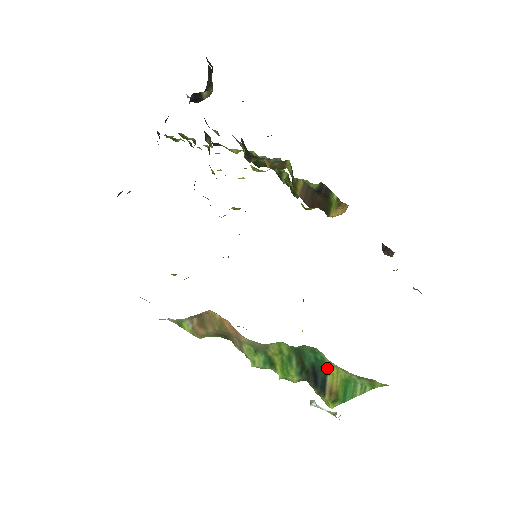
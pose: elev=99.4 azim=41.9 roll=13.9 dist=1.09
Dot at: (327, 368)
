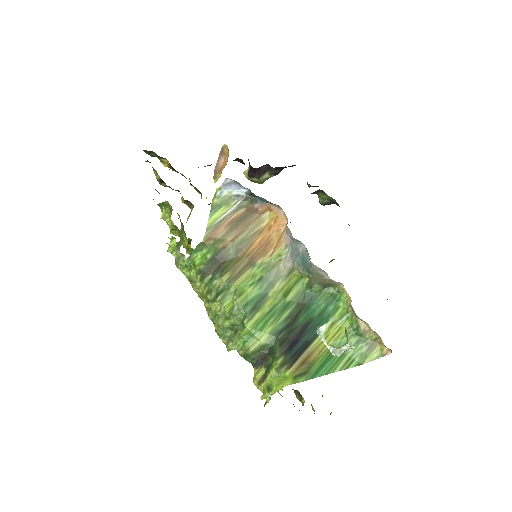
Dot at: occluded
